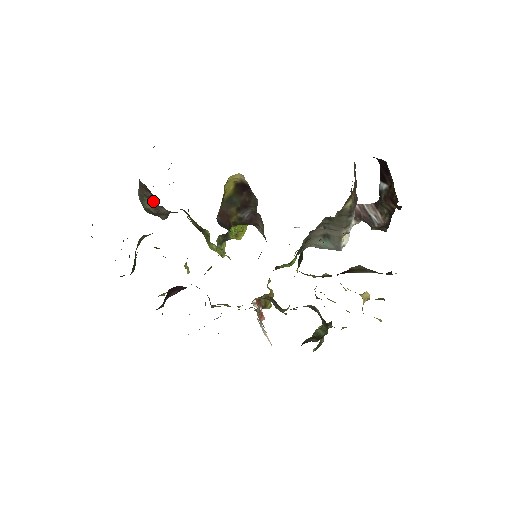
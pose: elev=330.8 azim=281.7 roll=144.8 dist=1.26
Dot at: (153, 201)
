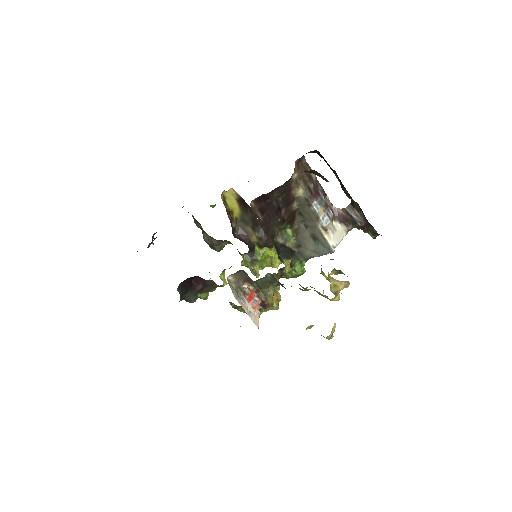
Dot at: (206, 233)
